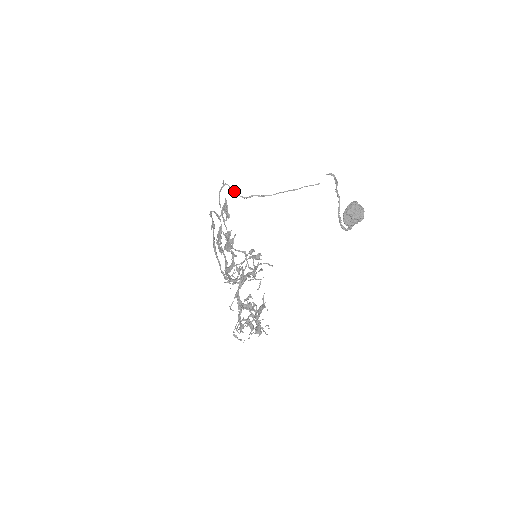
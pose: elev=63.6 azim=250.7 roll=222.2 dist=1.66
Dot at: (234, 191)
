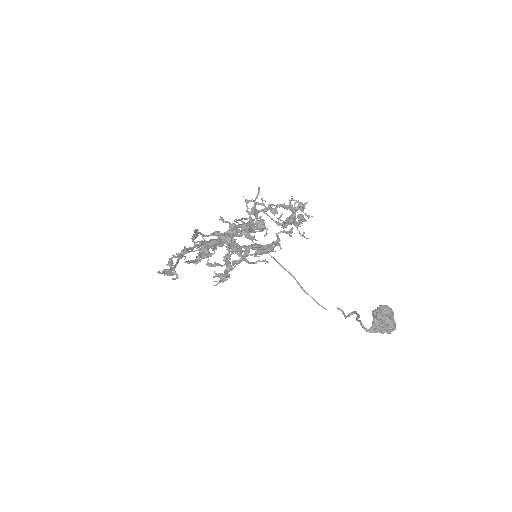
Dot at: occluded
